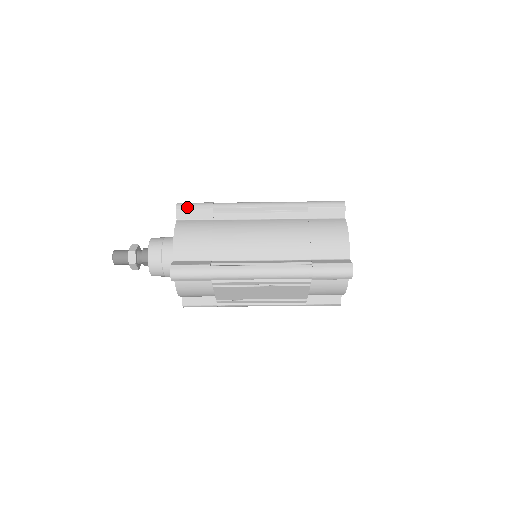
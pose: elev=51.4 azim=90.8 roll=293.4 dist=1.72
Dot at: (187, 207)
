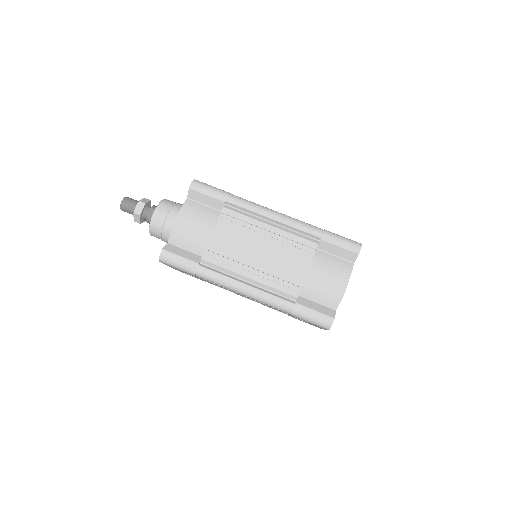
Dot at: occluded
